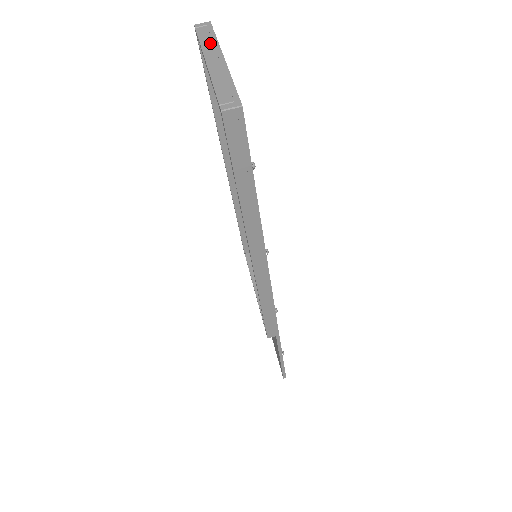
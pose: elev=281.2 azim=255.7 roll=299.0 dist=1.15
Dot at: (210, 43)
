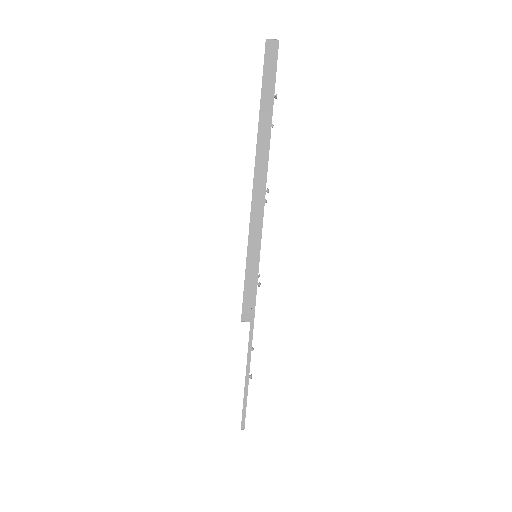
Dot at: occluded
